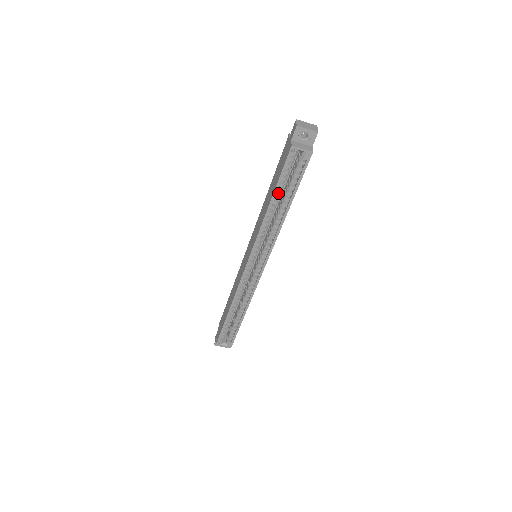
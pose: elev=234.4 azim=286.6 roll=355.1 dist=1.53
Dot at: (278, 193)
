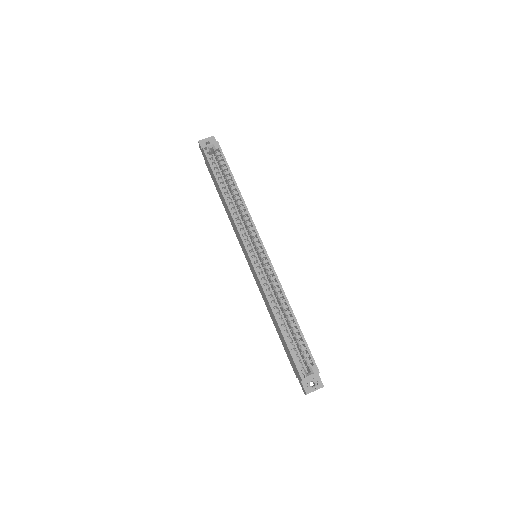
Dot at: (222, 184)
